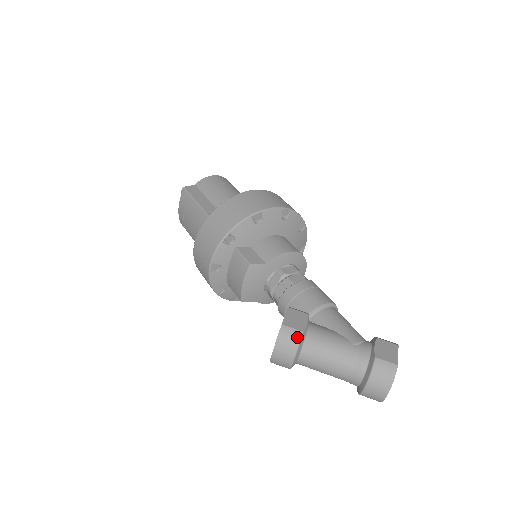
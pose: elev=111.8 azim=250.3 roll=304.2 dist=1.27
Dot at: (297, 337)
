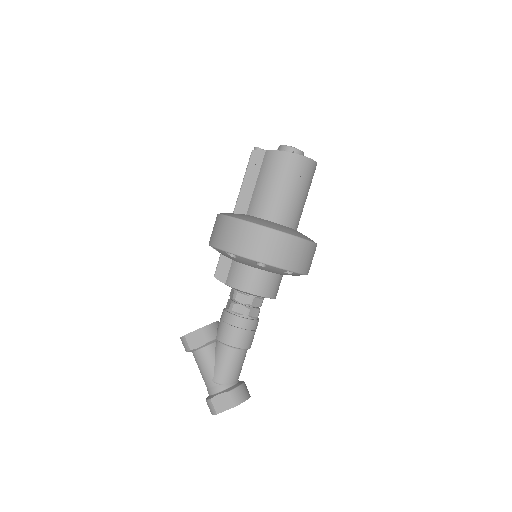
Dot at: (187, 348)
